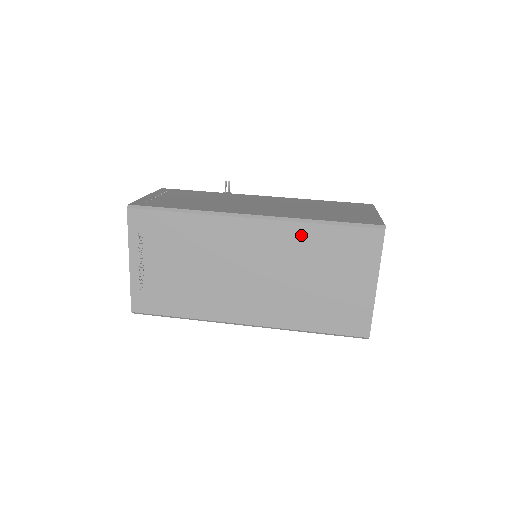
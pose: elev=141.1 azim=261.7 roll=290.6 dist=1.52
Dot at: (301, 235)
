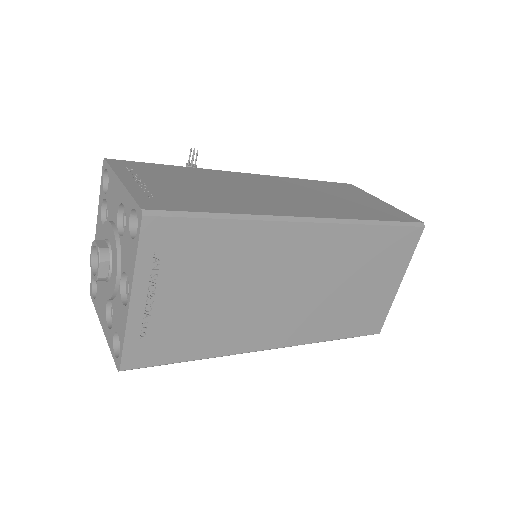
Dot at: (356, 239)
